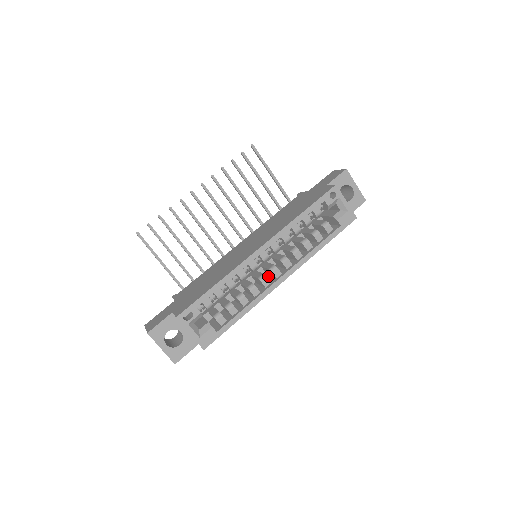
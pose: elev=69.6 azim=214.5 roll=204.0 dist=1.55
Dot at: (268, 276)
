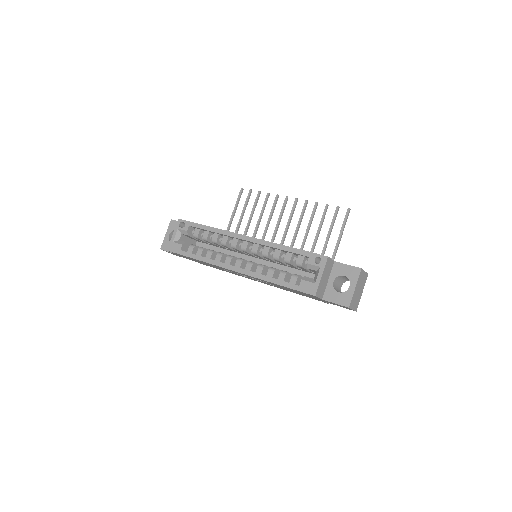
Dot at: occluded
